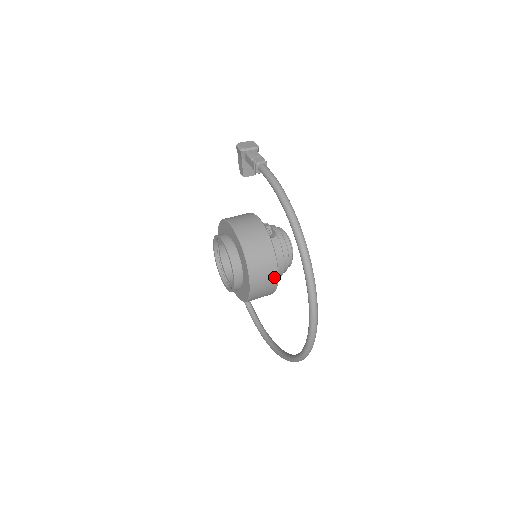
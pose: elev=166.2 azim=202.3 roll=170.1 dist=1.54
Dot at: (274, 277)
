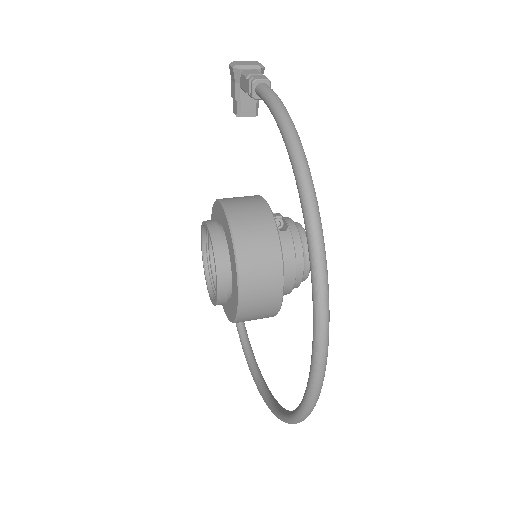
Dot at: (277, 287)
